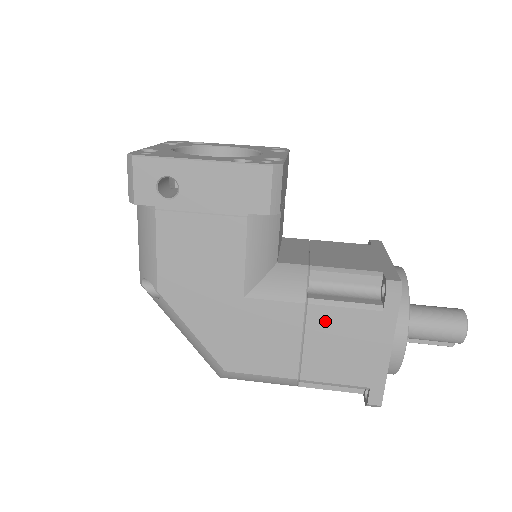
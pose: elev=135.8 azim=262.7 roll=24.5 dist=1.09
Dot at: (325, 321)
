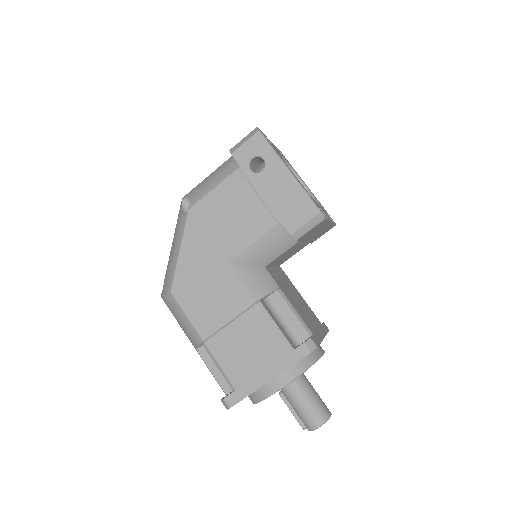
Dot at: (255, 323)
